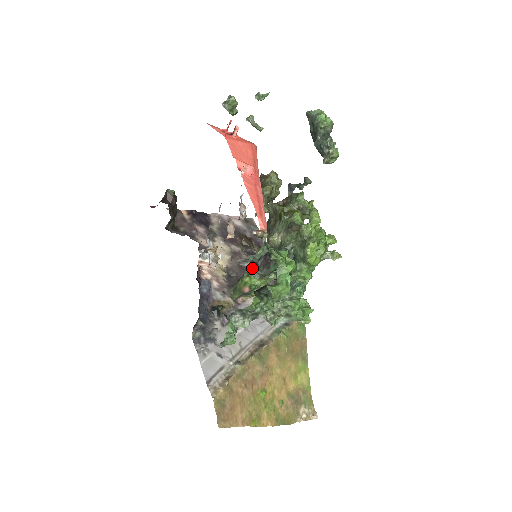
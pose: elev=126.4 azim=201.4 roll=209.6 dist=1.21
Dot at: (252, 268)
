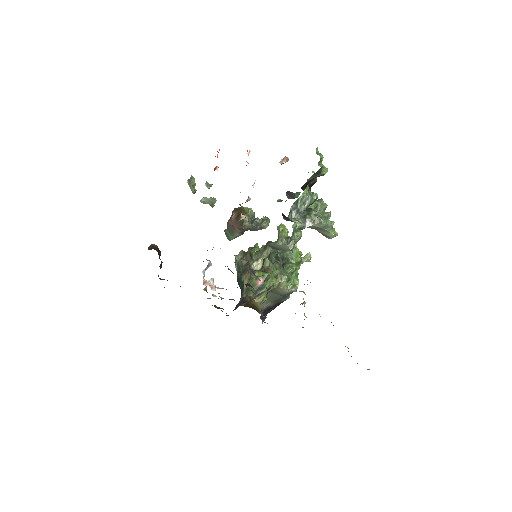
Dot at: occluded
